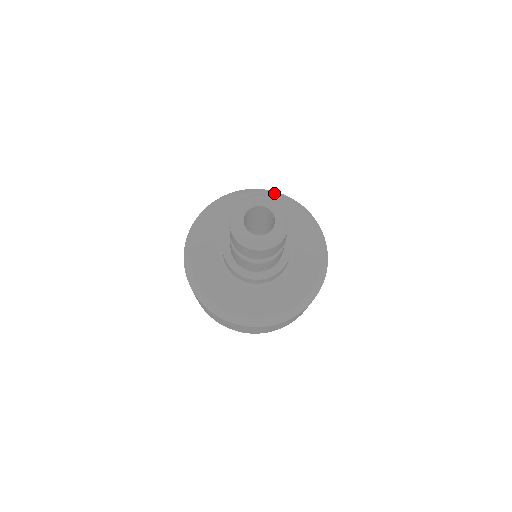
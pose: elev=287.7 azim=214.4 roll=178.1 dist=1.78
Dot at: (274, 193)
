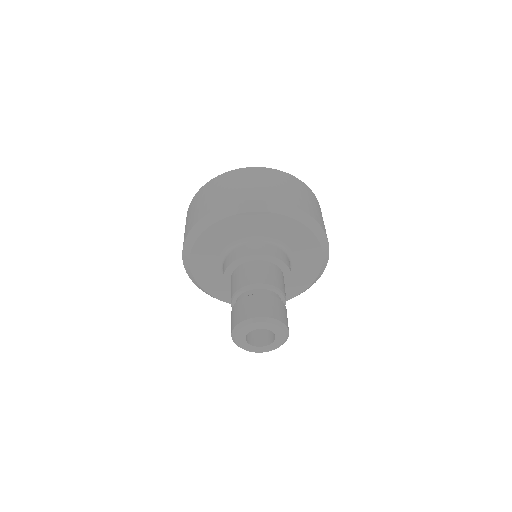
Dot at: (321, 237)
